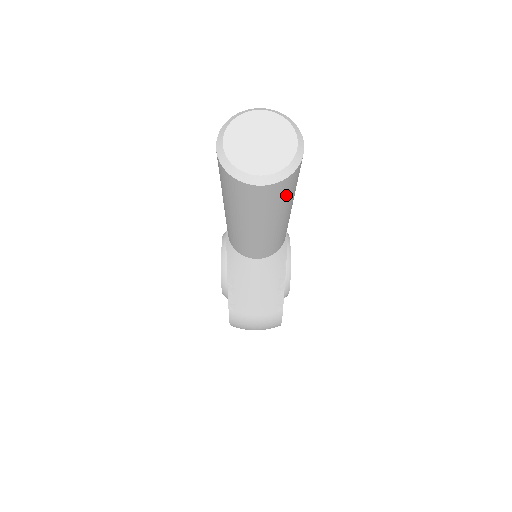
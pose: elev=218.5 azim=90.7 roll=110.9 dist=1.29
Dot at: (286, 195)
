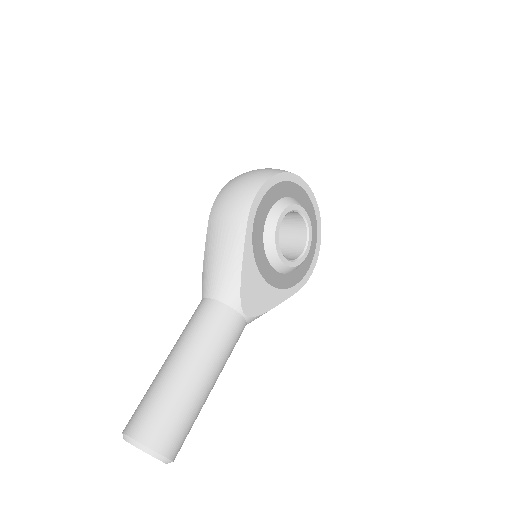
Dot at: (188, 433)
